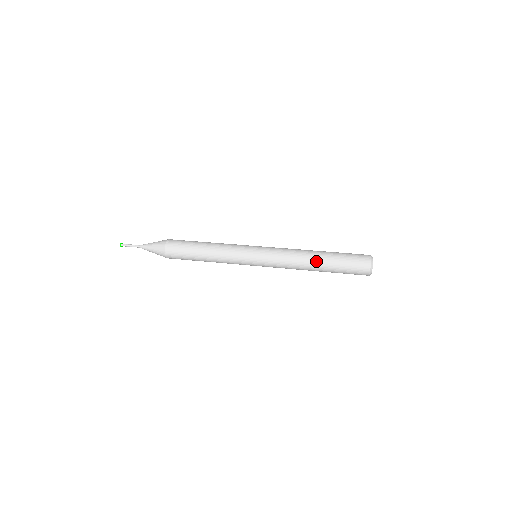
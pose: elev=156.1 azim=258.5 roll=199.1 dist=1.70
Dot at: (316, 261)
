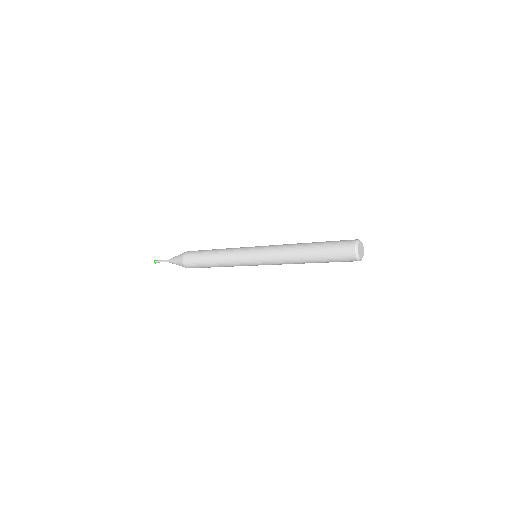
Dot at: (304, 257)
